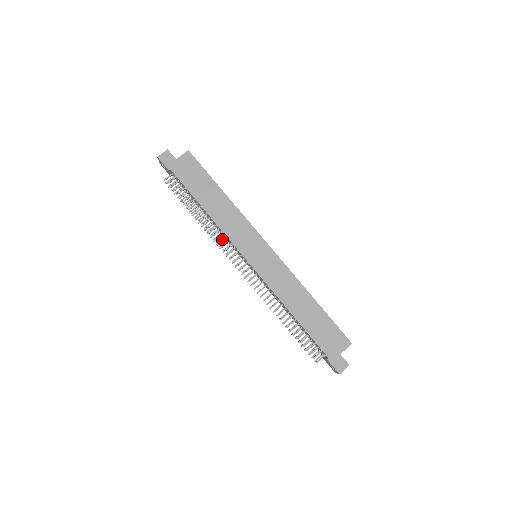
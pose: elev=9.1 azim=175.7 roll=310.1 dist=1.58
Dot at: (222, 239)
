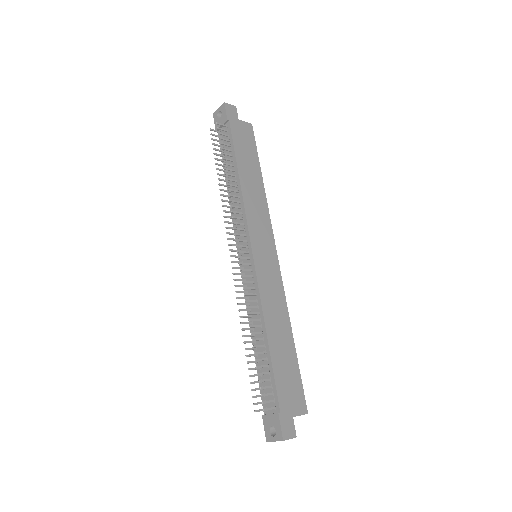
Dot at: (238, 213)
